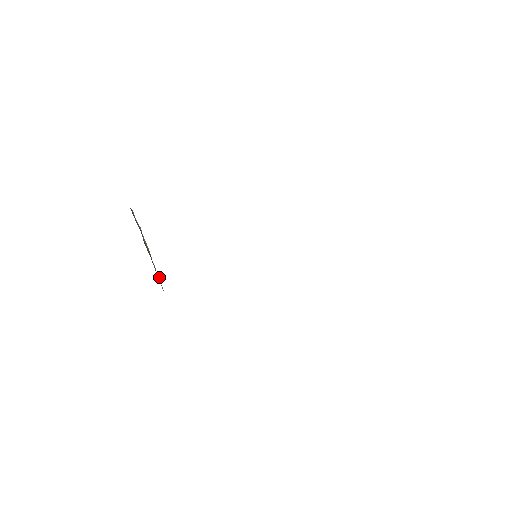
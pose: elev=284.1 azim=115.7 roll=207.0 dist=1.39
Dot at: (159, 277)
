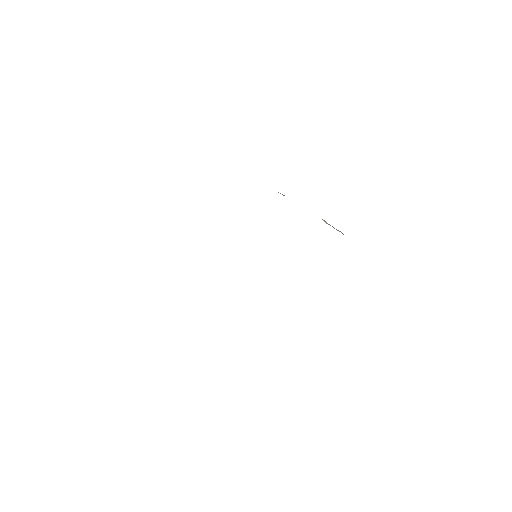
Dot at: occluded
